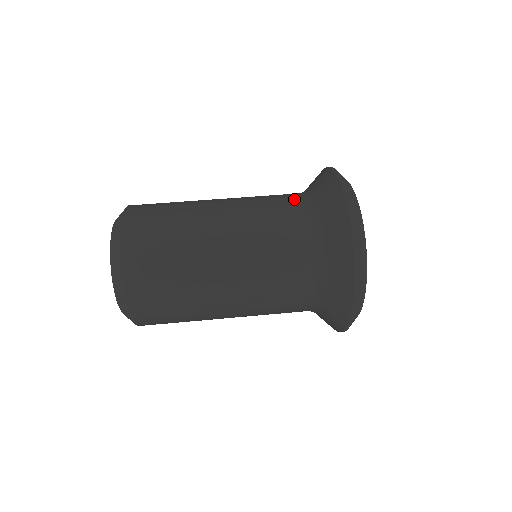
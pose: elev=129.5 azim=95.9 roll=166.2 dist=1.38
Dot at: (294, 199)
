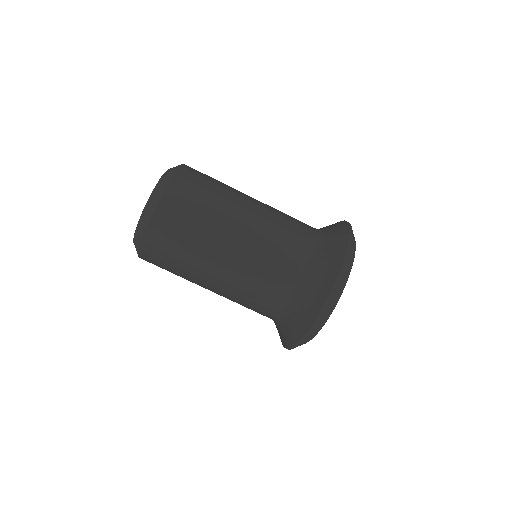
Dot at: (299, 261)
